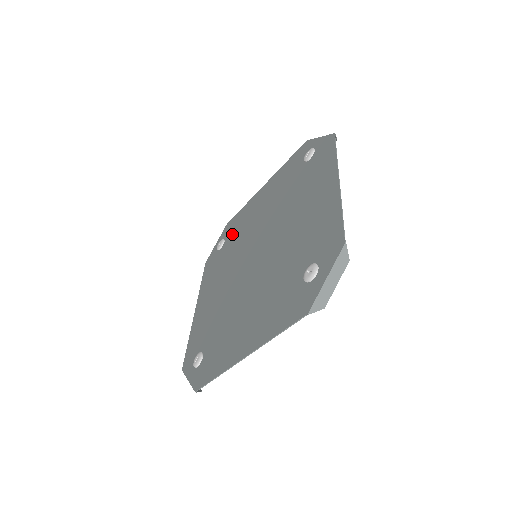
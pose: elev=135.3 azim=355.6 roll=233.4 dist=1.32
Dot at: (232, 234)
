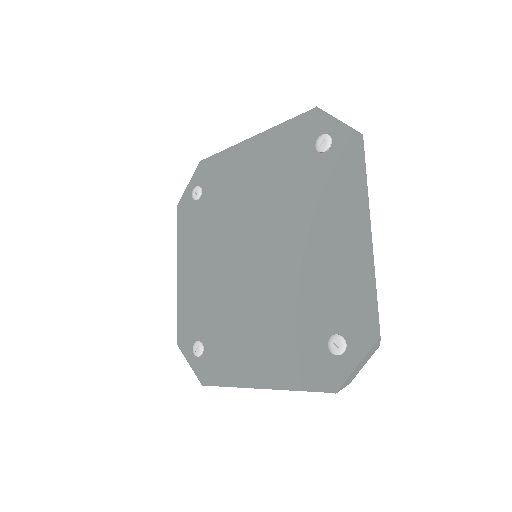
Dot at: (199, 323)
